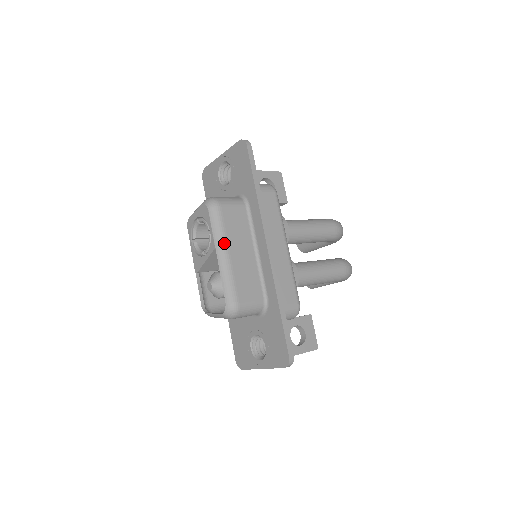
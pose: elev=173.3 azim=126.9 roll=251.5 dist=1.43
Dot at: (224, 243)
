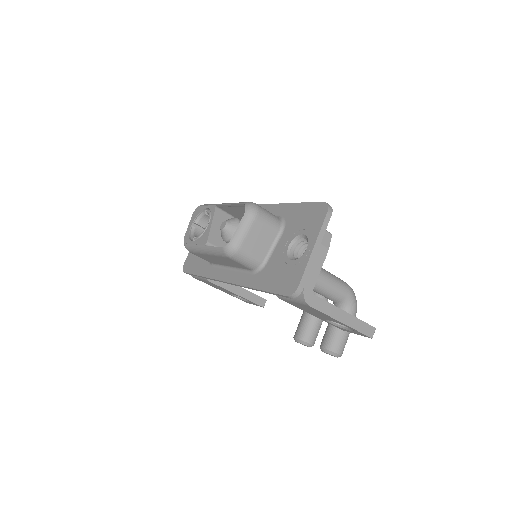
Dot at: occluded
